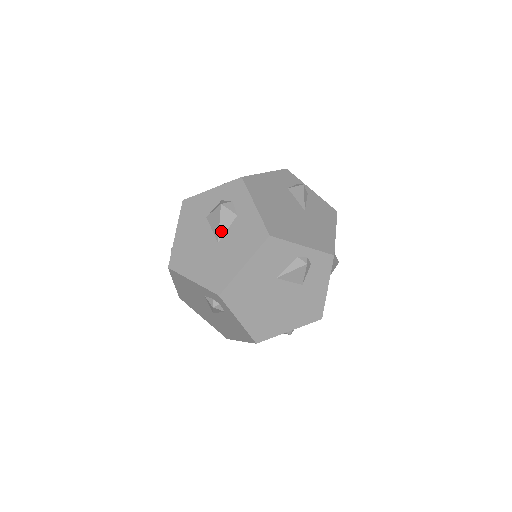
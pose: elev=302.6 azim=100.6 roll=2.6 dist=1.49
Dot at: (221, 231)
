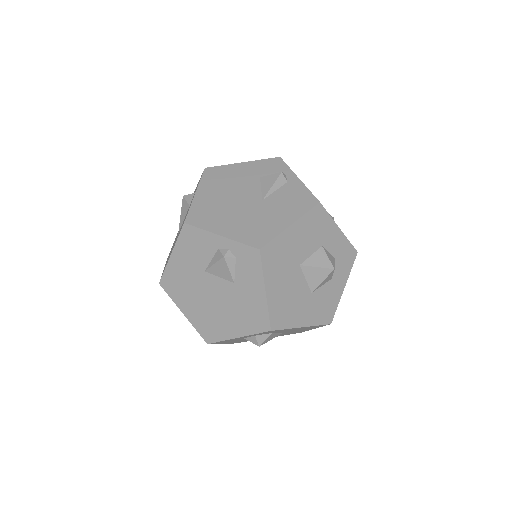
Dot at: (181, 222)
